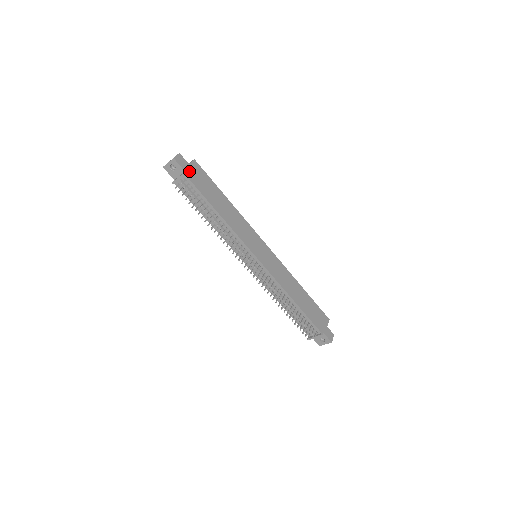
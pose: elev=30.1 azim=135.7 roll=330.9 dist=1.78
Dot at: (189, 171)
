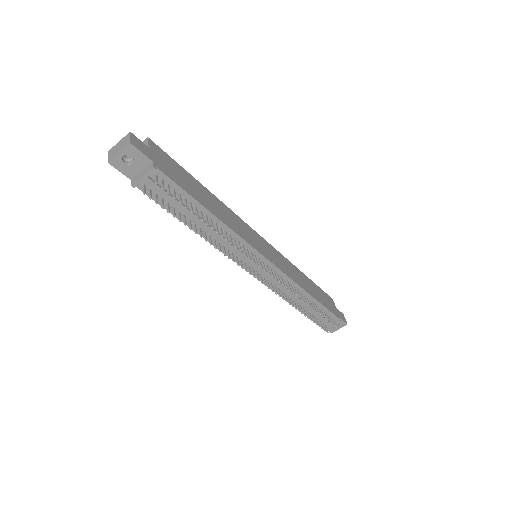
Dot at: (155, 159)
